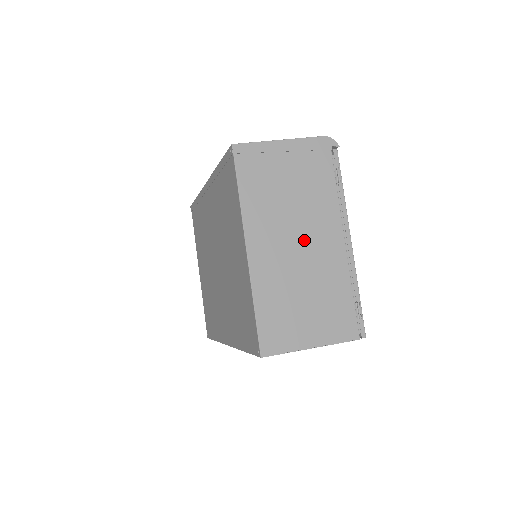
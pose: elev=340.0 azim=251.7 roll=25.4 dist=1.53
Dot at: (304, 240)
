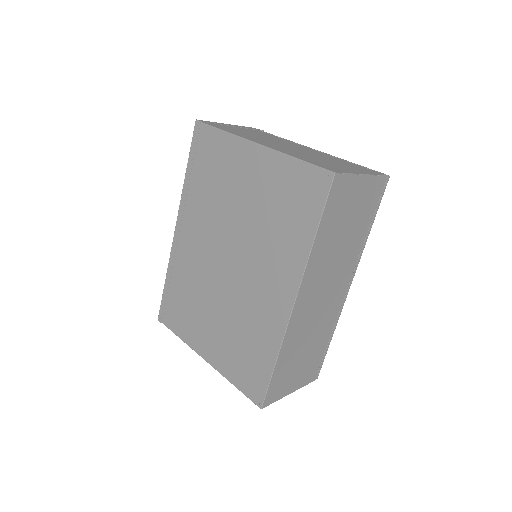
Dot at: occluded
